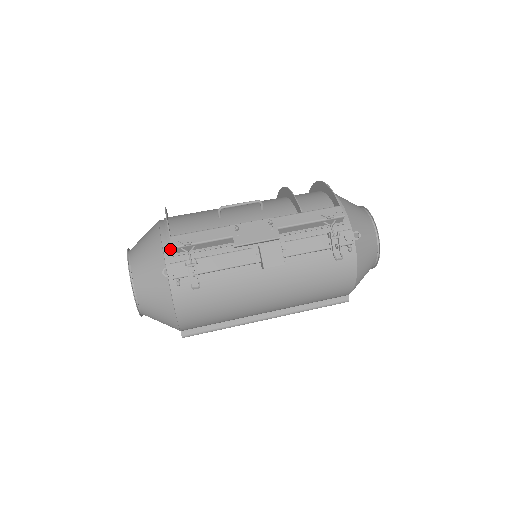
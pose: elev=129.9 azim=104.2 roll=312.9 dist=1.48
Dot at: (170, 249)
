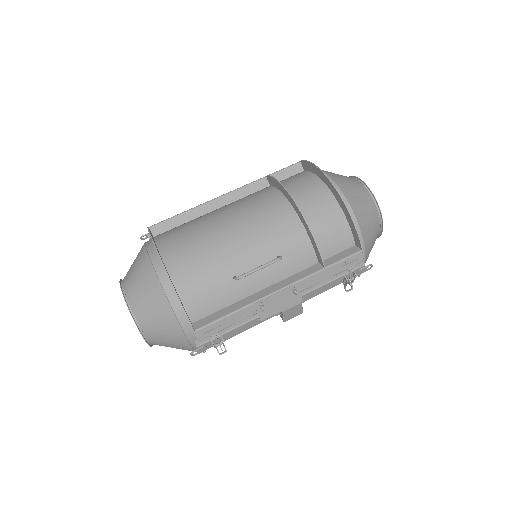
Dot at: (192, 332)
